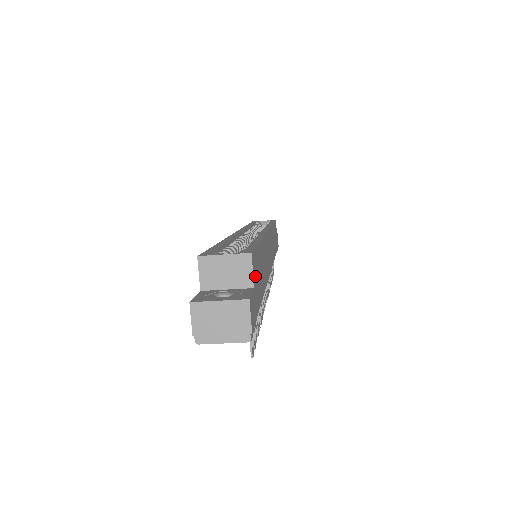
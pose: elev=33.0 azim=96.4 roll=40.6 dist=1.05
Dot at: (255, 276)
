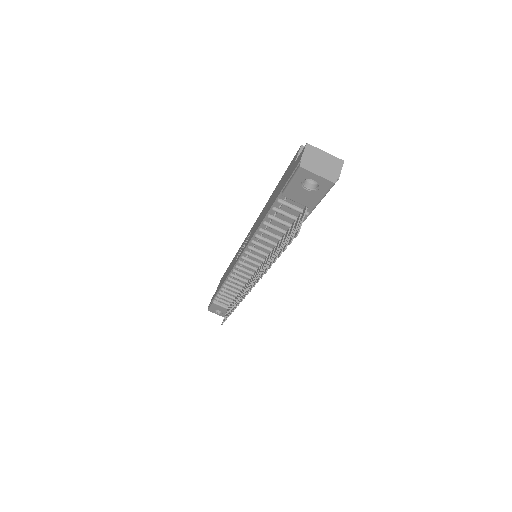
Dot at: occluded
